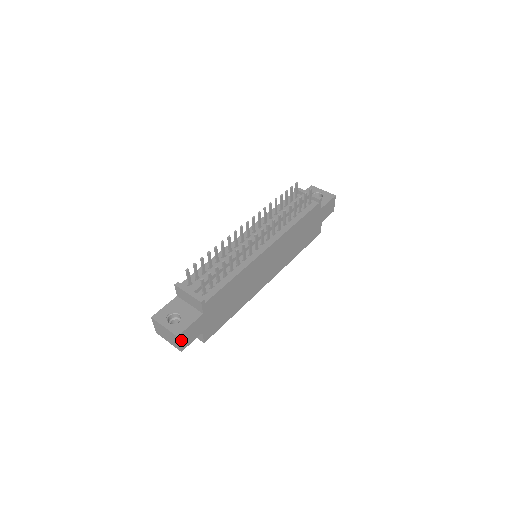
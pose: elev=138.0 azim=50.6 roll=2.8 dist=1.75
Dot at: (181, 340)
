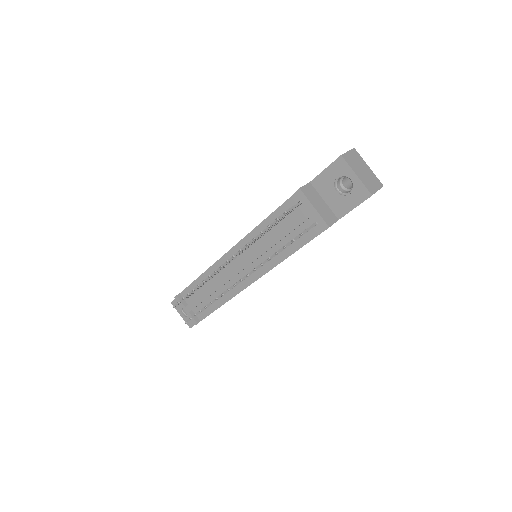
Dot at: occluded
